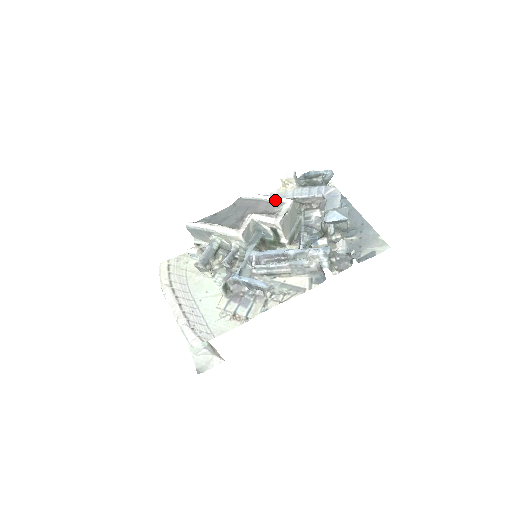
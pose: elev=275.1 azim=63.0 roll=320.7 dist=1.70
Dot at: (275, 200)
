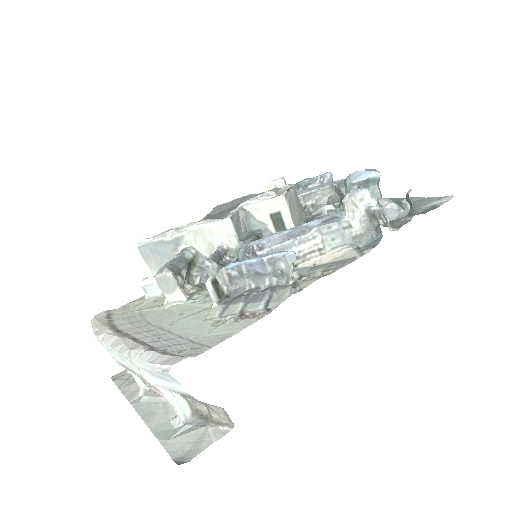
Dot at: occluded
